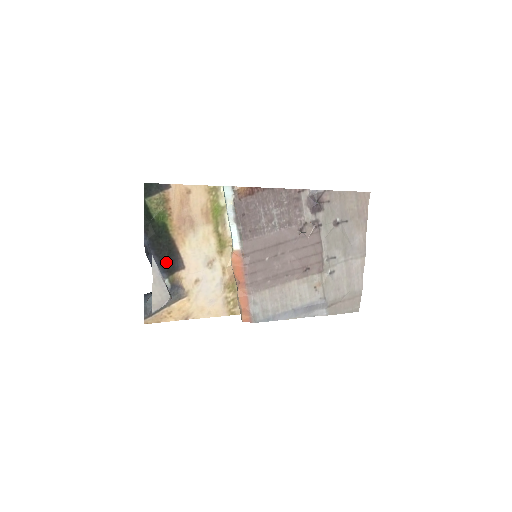
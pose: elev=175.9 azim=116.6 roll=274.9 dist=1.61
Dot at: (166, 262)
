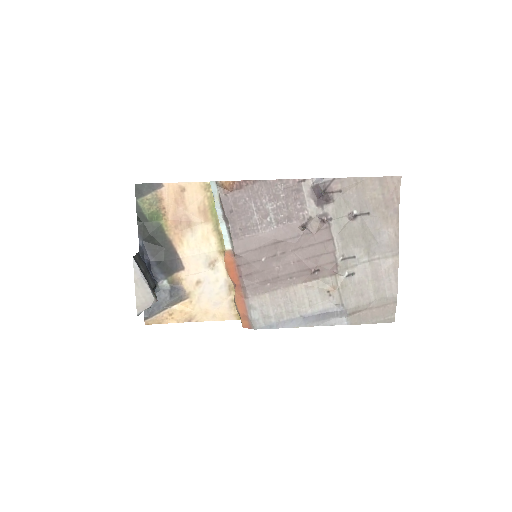
Dot at: (163, 263)
